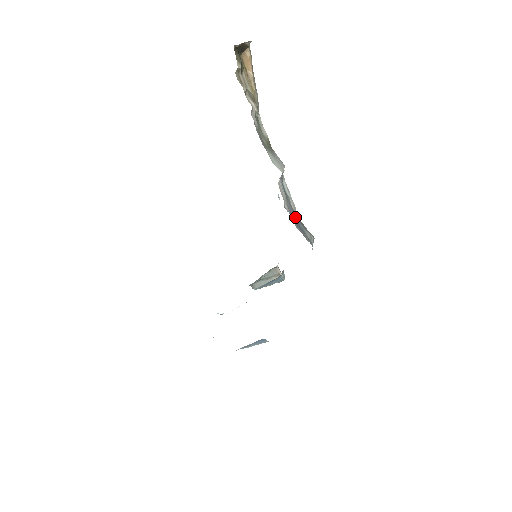
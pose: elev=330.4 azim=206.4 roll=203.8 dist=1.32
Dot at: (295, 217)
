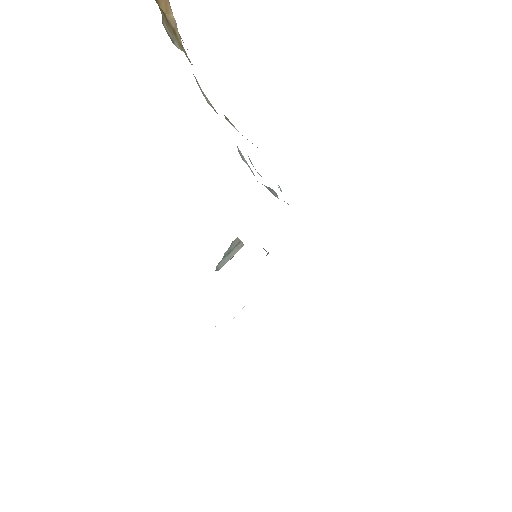
Dot at: occluded
